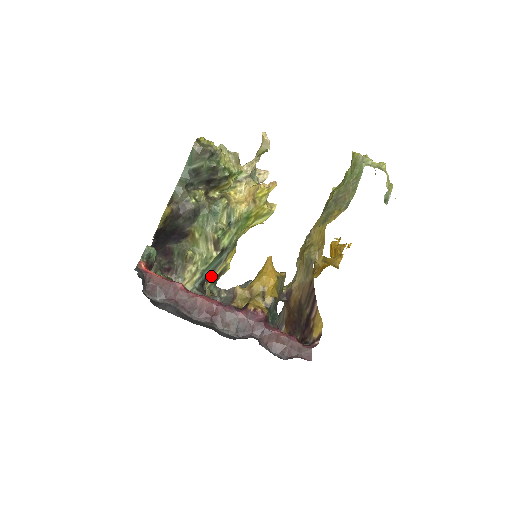
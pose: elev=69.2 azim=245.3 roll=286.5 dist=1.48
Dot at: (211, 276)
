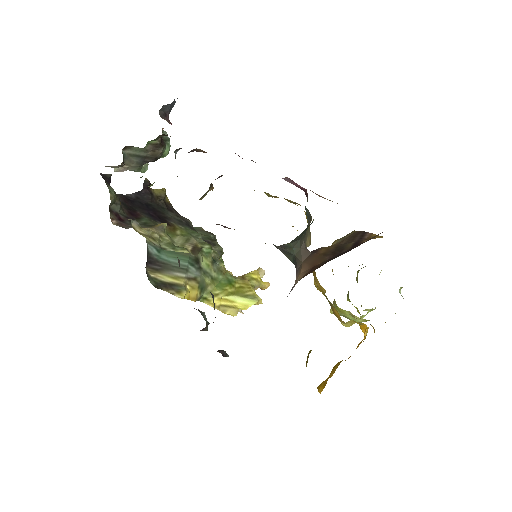
Dot at: (162, 271)
